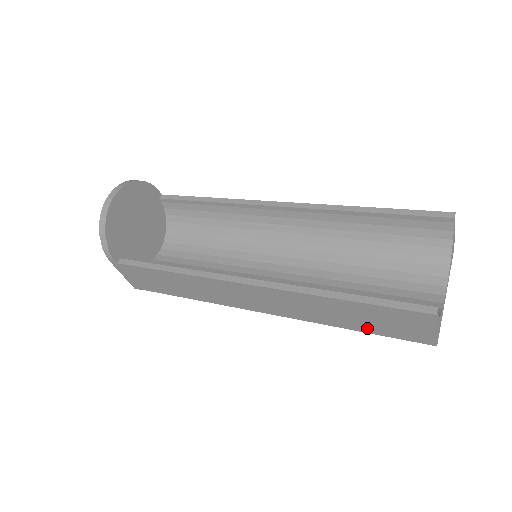
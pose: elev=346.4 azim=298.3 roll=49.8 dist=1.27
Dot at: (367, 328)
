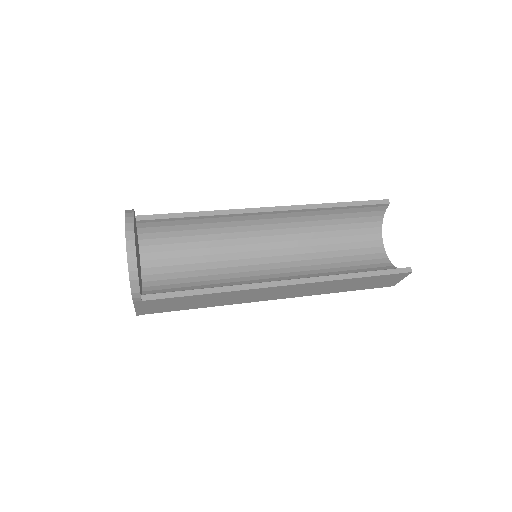
Dot at: (357, 288)
